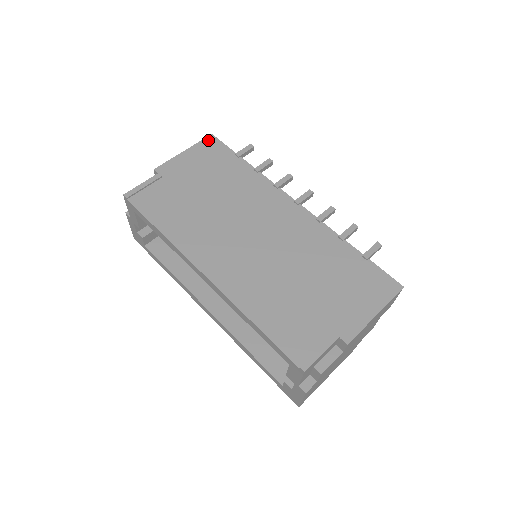
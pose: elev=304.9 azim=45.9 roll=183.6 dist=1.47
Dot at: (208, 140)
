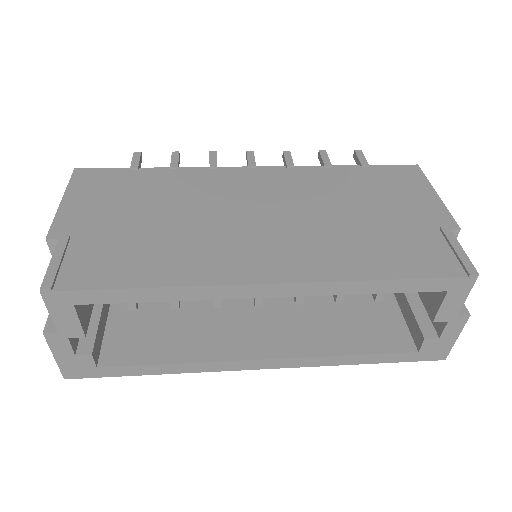
Dot at: (78, 175)
